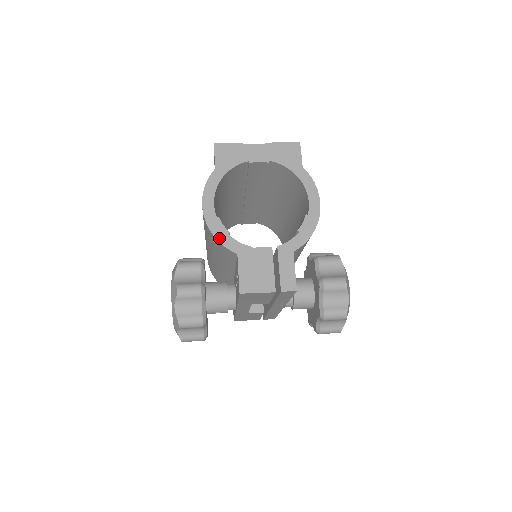
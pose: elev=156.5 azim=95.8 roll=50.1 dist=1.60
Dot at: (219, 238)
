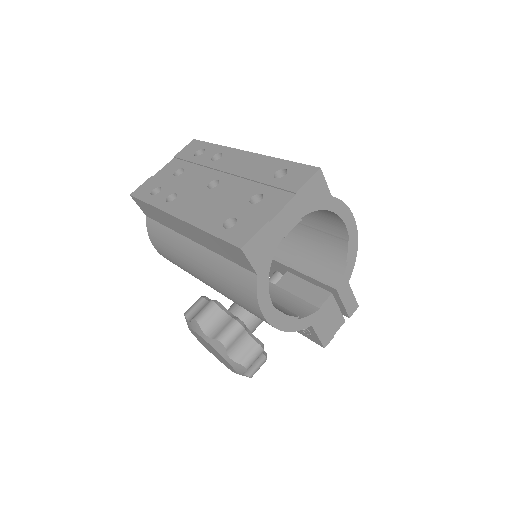
Dot at: (293, 329)
